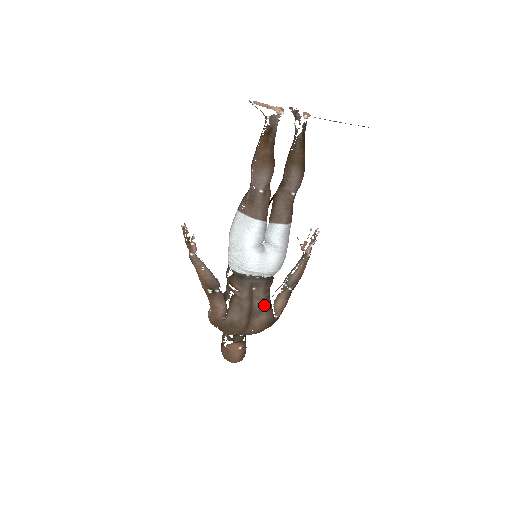
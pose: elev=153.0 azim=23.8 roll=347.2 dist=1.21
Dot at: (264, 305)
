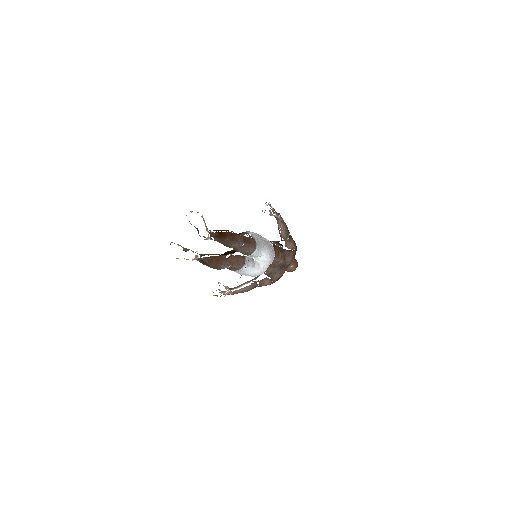
Dot at: (284, 259)
